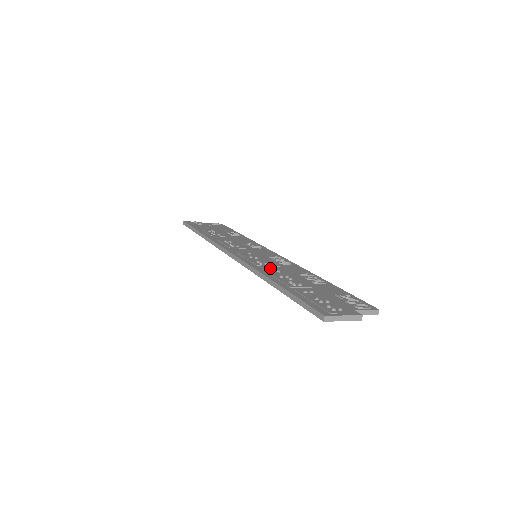
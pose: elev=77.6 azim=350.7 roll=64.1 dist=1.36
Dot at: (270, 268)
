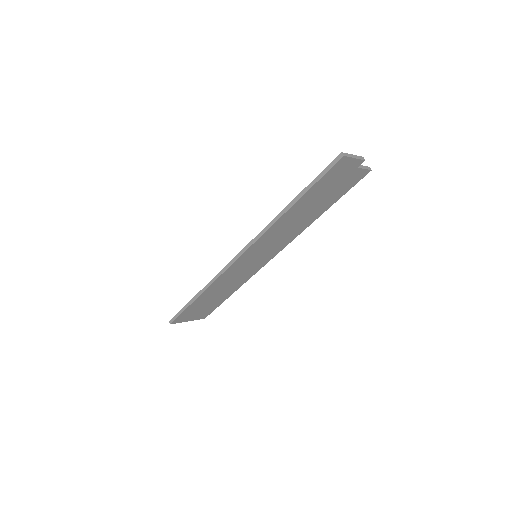
Dot at: occluded
